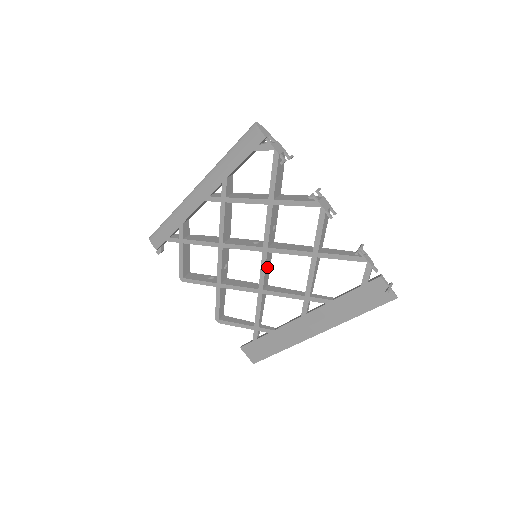
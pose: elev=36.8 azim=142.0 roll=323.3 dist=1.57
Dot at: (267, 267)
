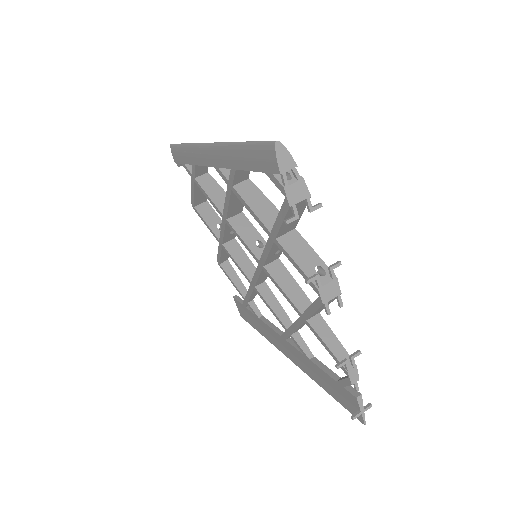
Dot at: (264, 274)
